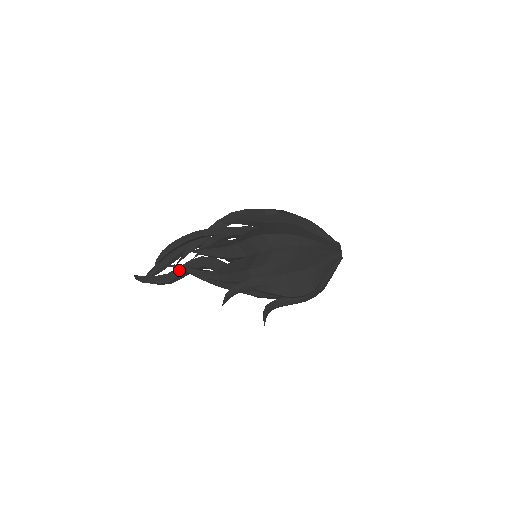
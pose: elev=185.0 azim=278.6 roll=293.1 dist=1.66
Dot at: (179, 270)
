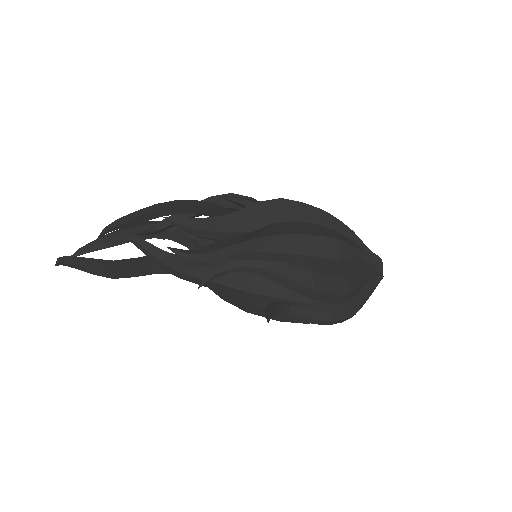
Dot at: (132, 262)
